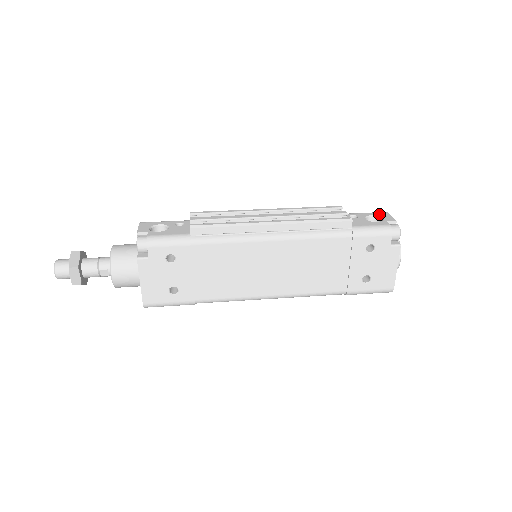
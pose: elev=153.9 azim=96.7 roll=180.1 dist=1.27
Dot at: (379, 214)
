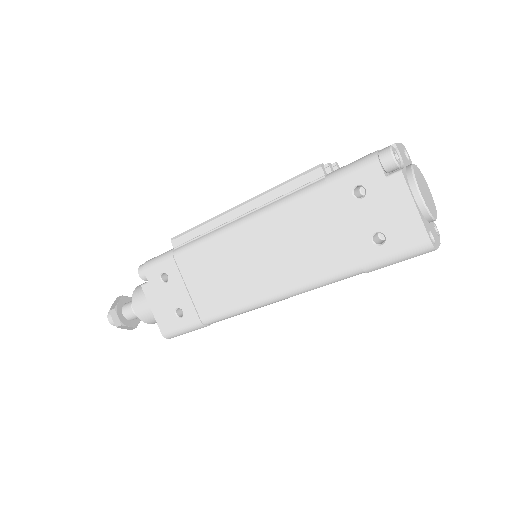
Dot at: occluded
